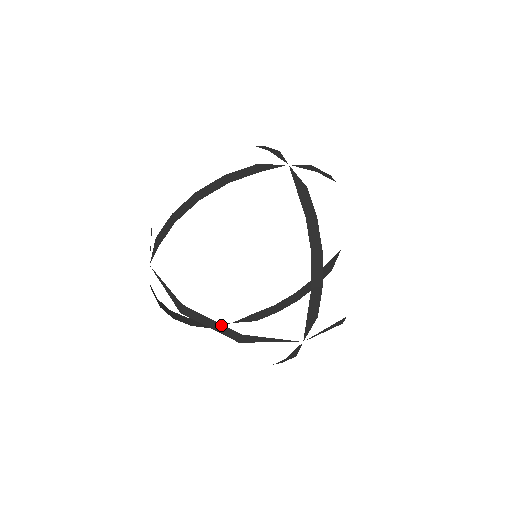
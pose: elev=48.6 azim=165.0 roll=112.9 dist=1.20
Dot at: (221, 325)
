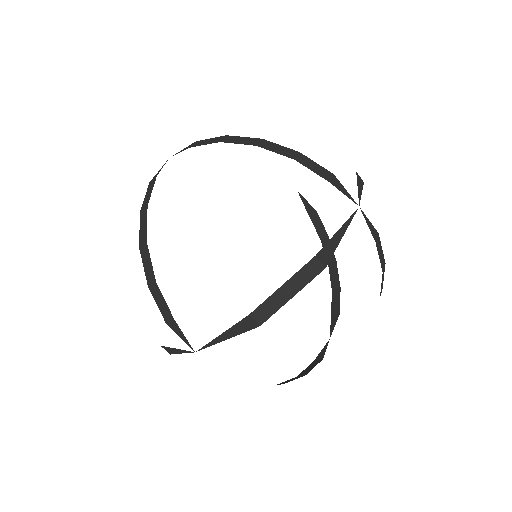
Dot at: (294, 277)
